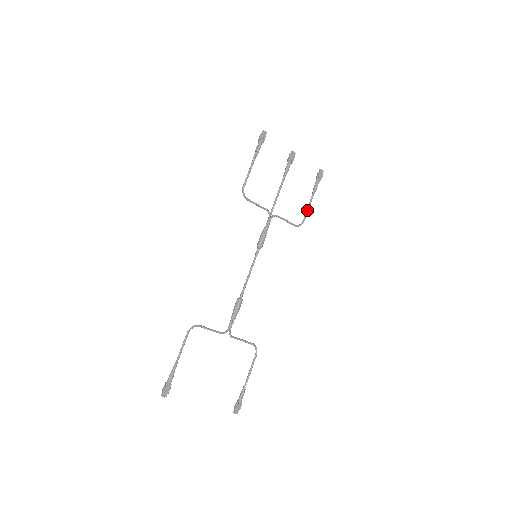
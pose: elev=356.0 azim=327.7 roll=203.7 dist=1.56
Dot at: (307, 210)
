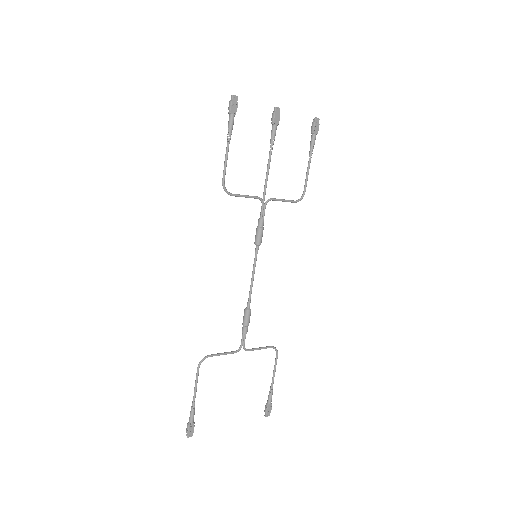
Dot at: (306, 177)
